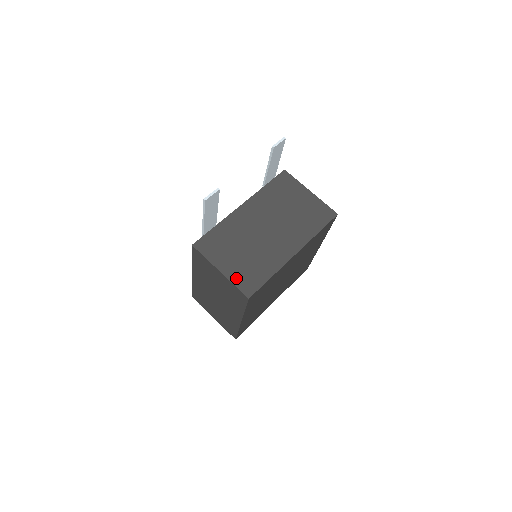
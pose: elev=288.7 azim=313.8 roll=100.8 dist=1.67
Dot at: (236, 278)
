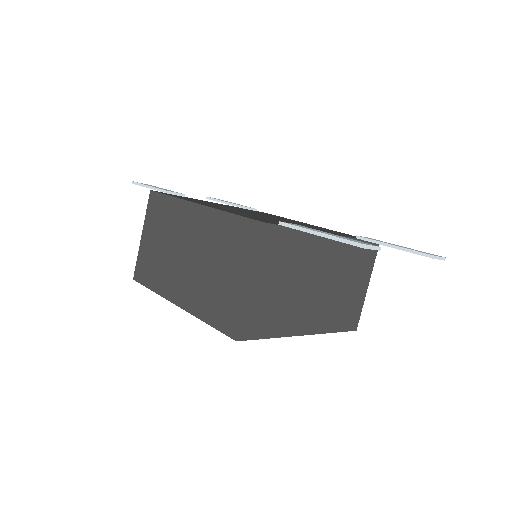
Dot at: (252, 307)
